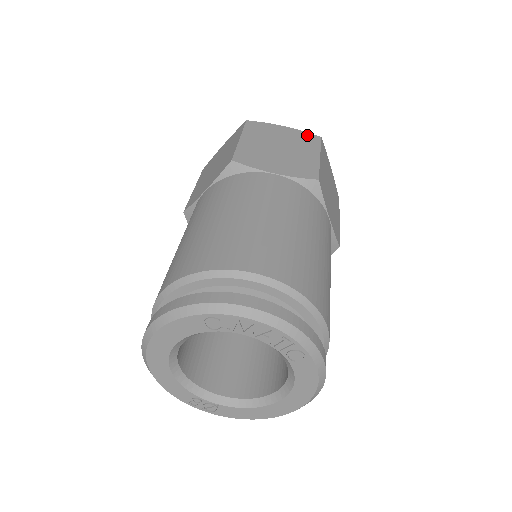
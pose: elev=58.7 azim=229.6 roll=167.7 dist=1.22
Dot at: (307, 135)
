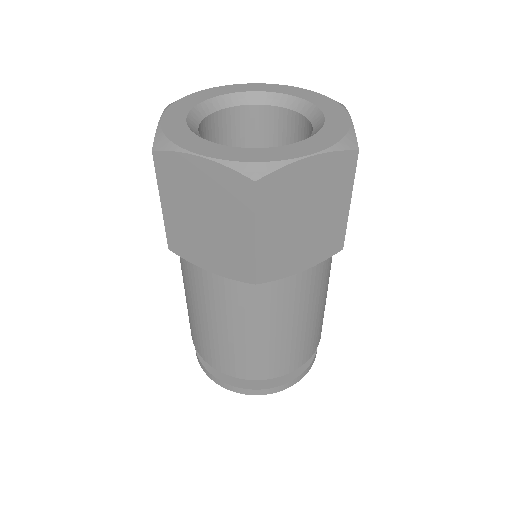
Dot at: (233, 180)
